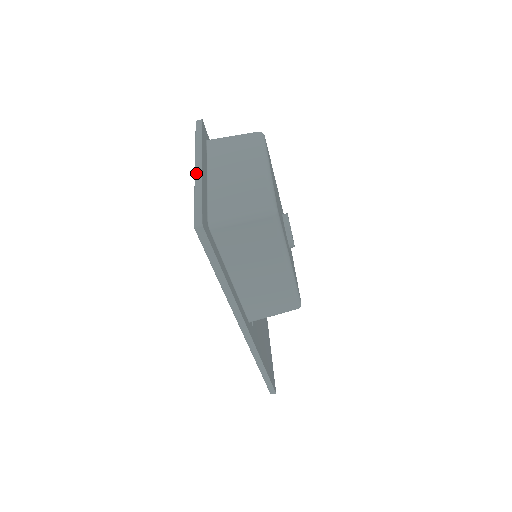
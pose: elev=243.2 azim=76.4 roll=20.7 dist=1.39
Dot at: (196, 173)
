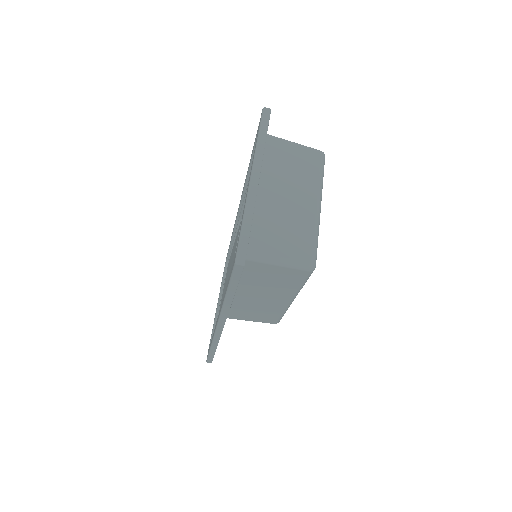
Dot at: (251, 187)
